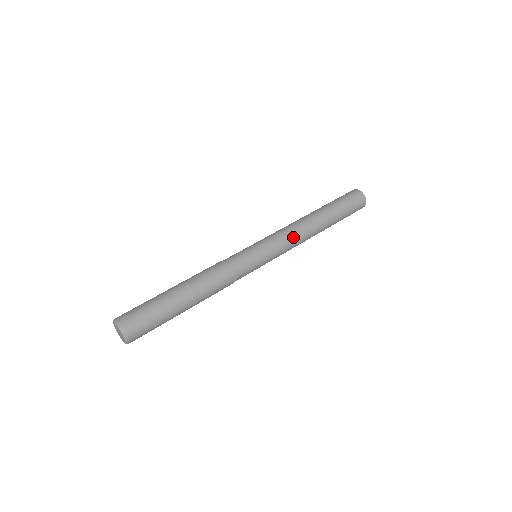
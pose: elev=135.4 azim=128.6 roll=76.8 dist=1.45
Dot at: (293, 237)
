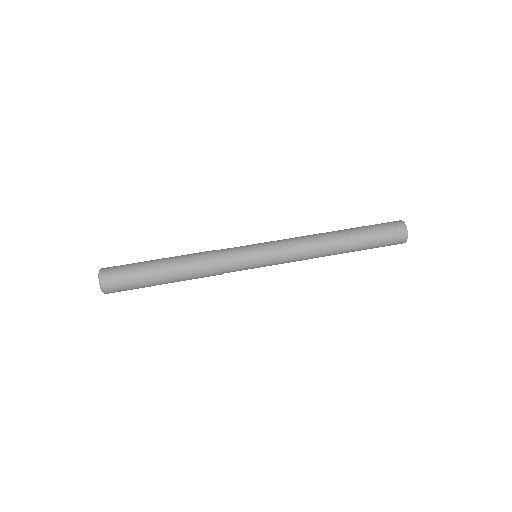
Dot at: (299, 247)
